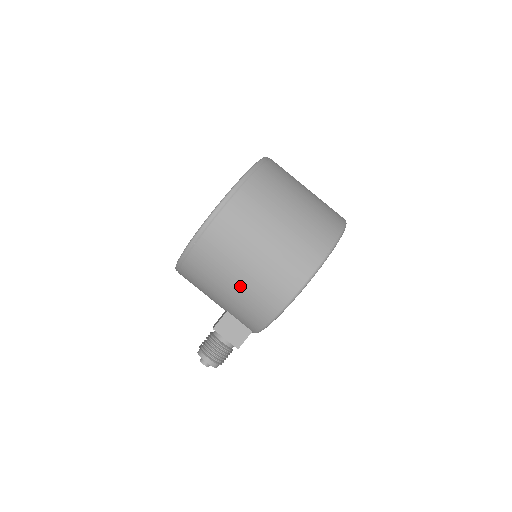
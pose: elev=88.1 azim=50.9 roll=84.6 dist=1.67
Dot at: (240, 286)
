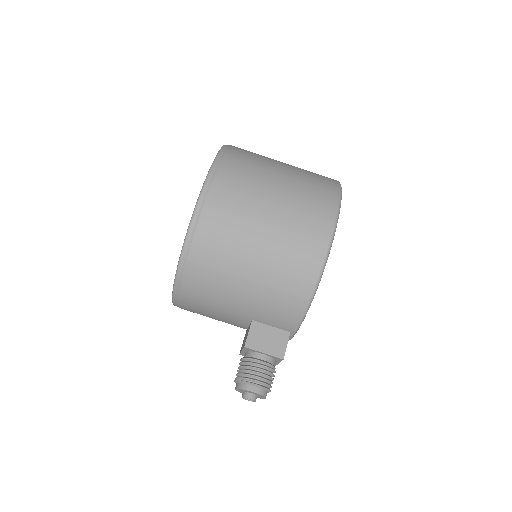
Dot at: (262, 267)
